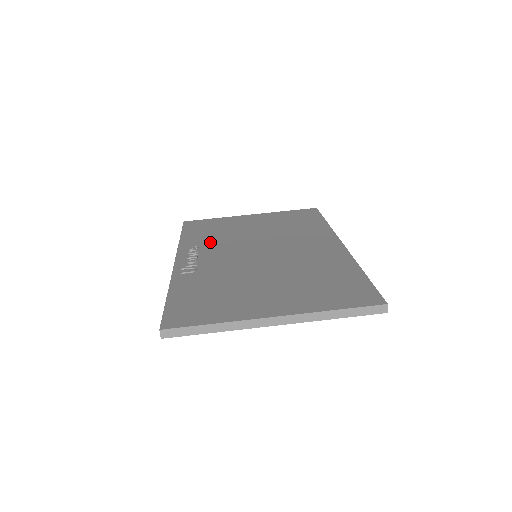
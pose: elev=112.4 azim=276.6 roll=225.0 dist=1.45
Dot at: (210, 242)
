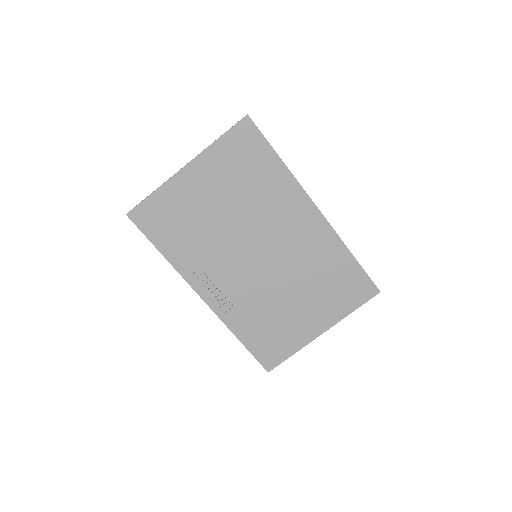
Dot at: (201, 254)
